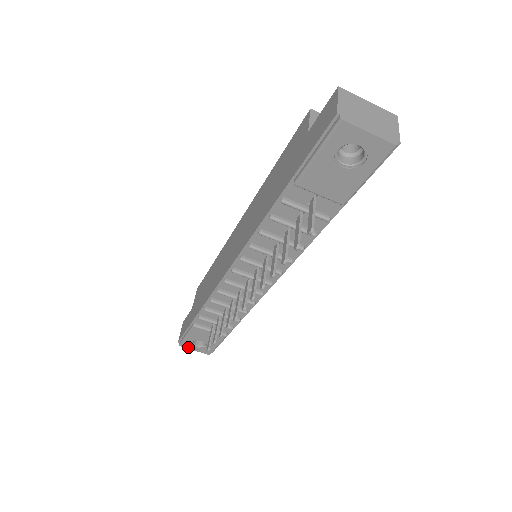
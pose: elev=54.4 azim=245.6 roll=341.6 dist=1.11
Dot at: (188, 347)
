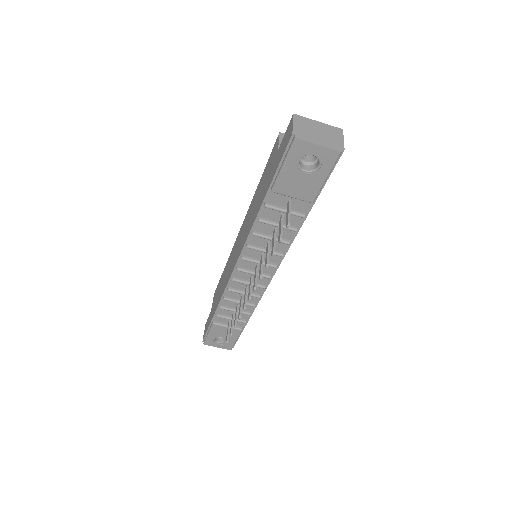
Dot at: (211, 345)
